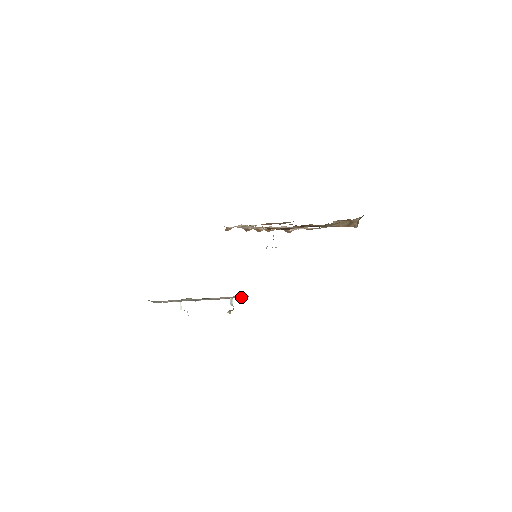
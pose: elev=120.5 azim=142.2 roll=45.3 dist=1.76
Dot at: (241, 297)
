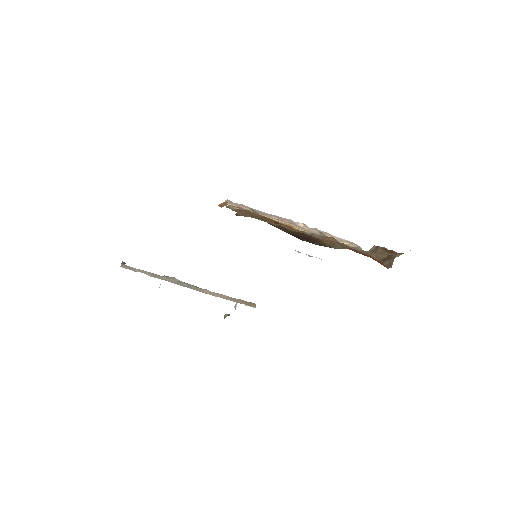
Dot at: (244, 303)
